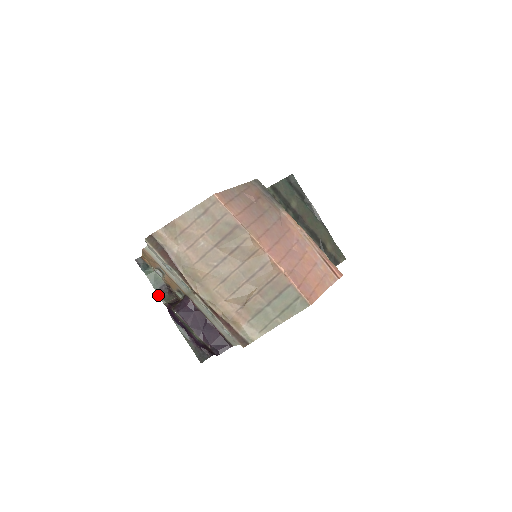
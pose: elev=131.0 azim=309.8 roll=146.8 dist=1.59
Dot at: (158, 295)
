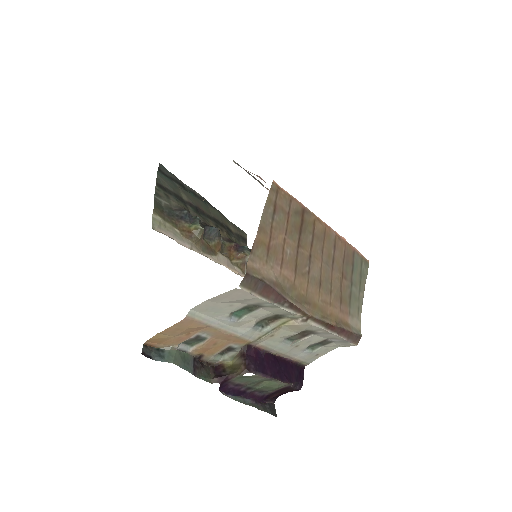
Dot at: occluded
